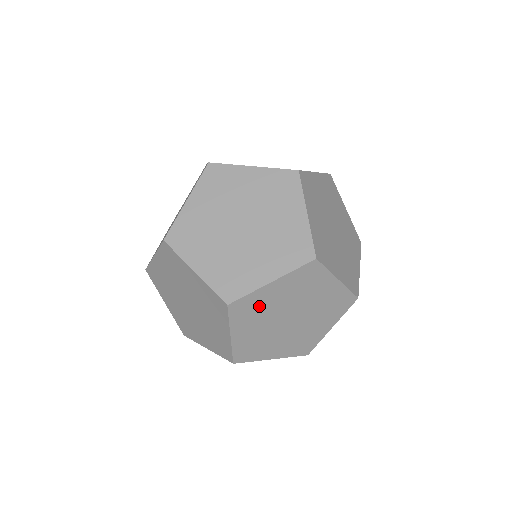
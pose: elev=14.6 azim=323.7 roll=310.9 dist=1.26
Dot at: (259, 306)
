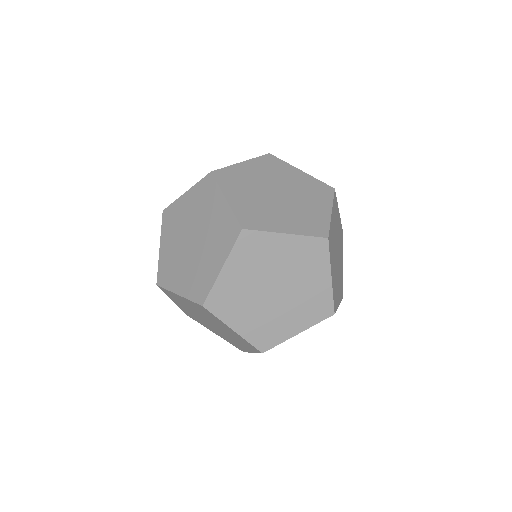
Dot at: (180, 300)
